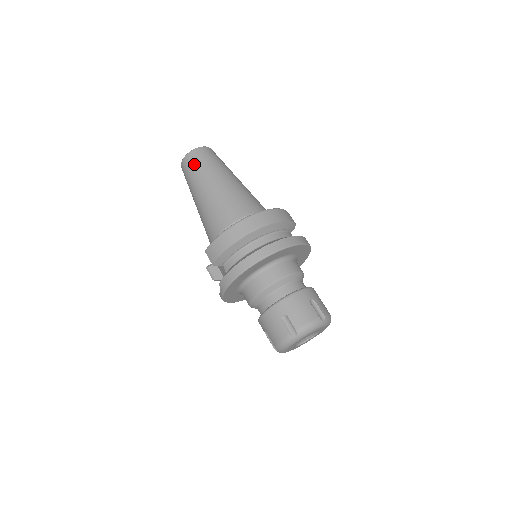
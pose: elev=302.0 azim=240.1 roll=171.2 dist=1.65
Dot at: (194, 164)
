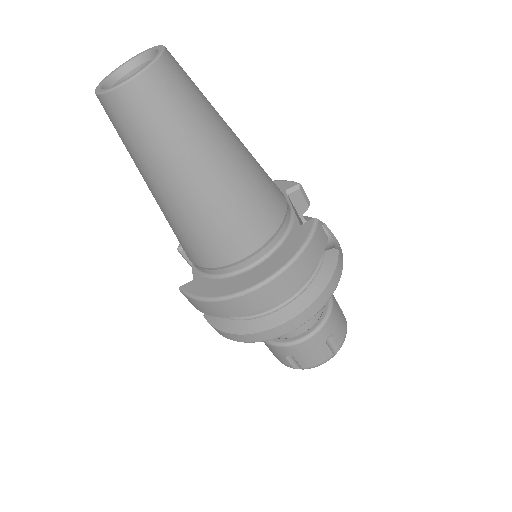
Dot at: (130, 128)
